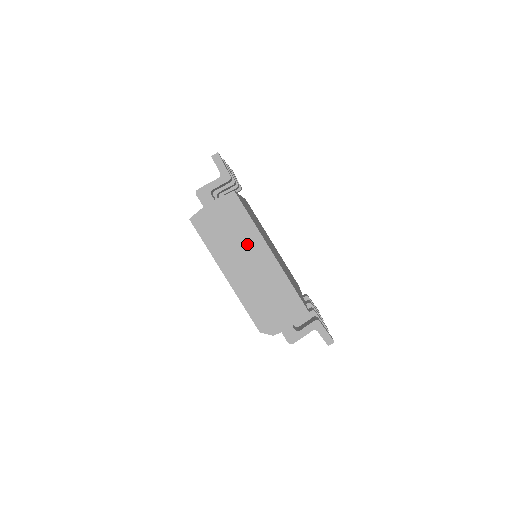
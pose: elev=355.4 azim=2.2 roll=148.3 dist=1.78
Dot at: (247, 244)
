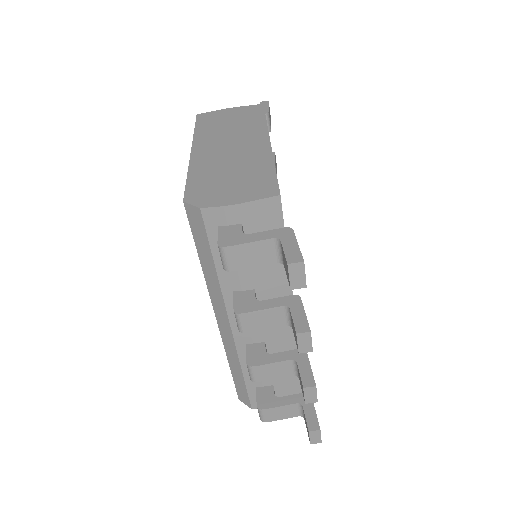
Dot at: (244, 133)
